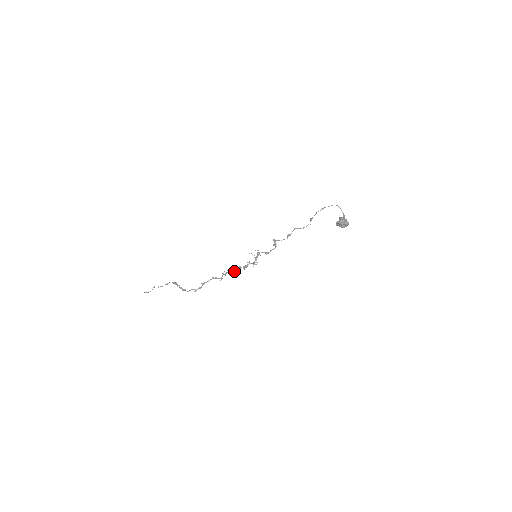
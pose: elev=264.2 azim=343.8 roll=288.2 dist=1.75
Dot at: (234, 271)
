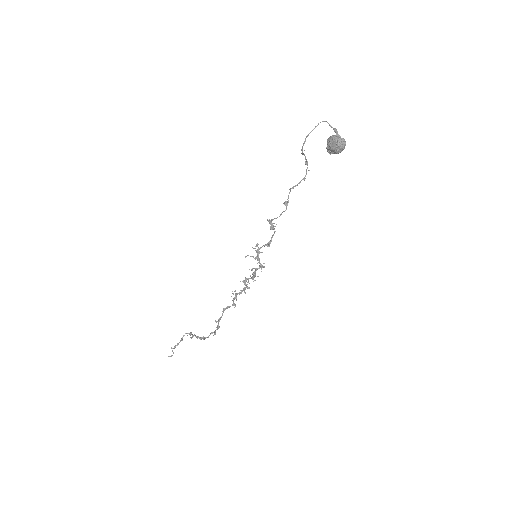
Dot at: occluded
